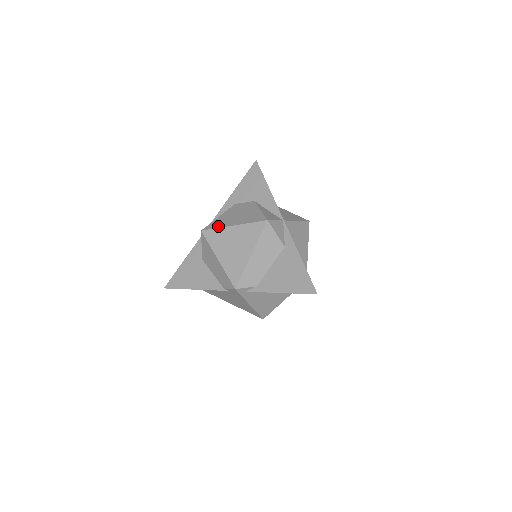
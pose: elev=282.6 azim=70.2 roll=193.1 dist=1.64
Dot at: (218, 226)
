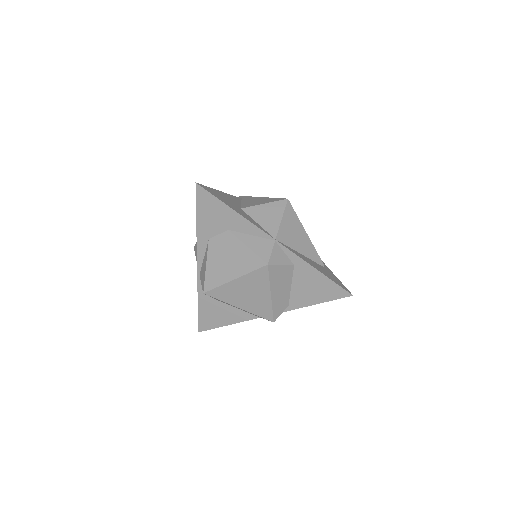
Dot at: (217, 284)
